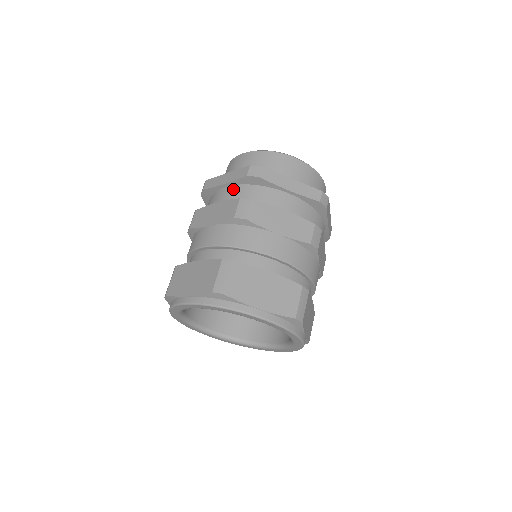
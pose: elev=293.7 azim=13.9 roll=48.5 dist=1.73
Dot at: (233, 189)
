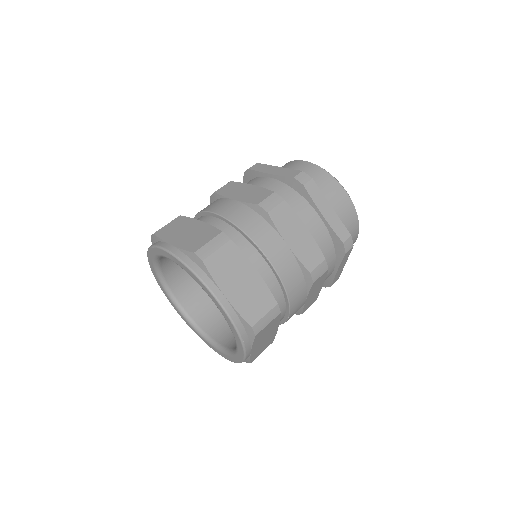
Dot at: (274, 182)
